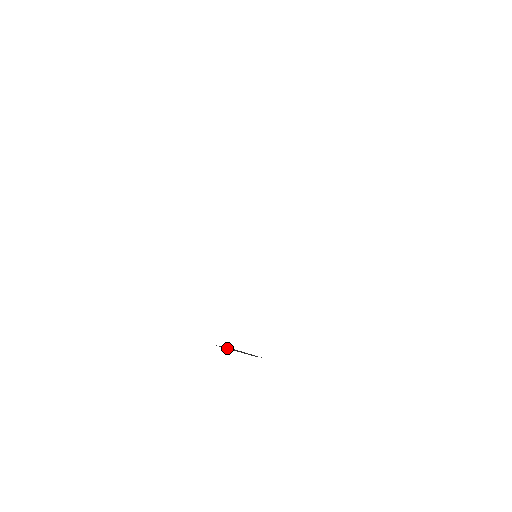
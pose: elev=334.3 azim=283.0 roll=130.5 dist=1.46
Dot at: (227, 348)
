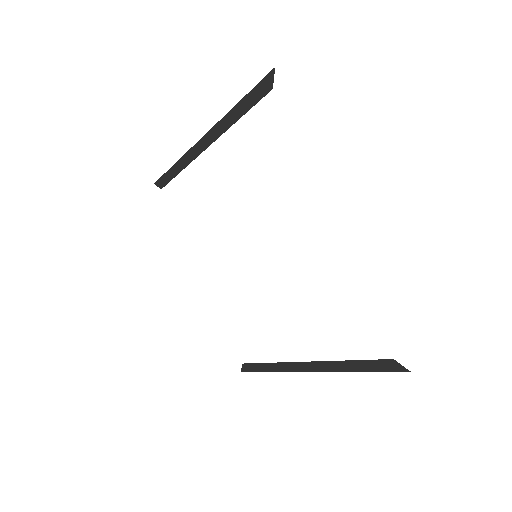
Dot at: (364, 370)
